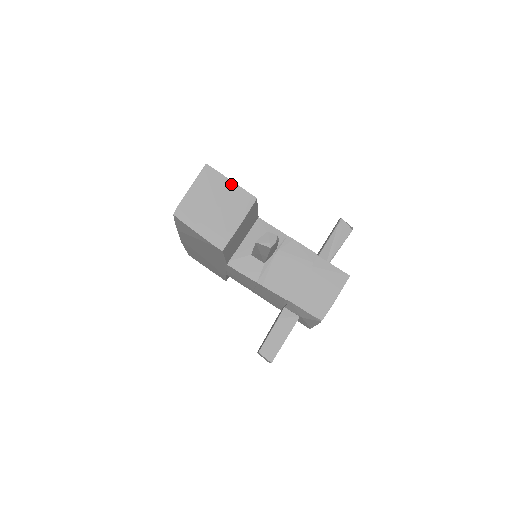
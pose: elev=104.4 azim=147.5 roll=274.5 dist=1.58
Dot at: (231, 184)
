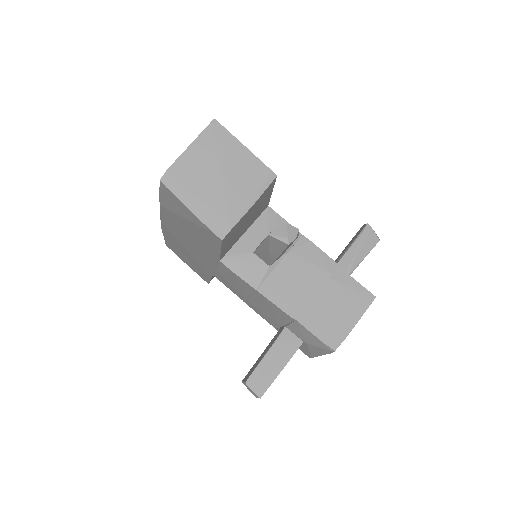
Dot at: (245, 151)
